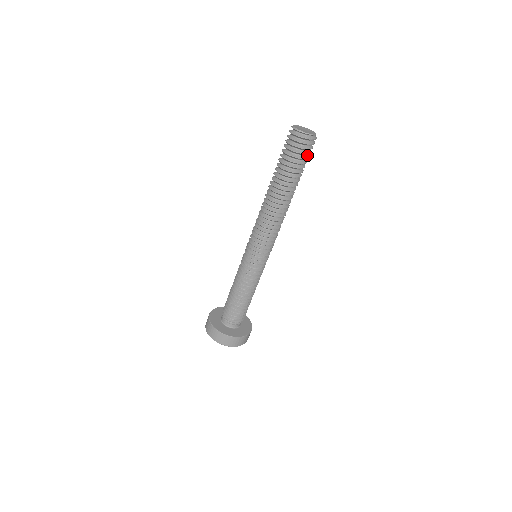
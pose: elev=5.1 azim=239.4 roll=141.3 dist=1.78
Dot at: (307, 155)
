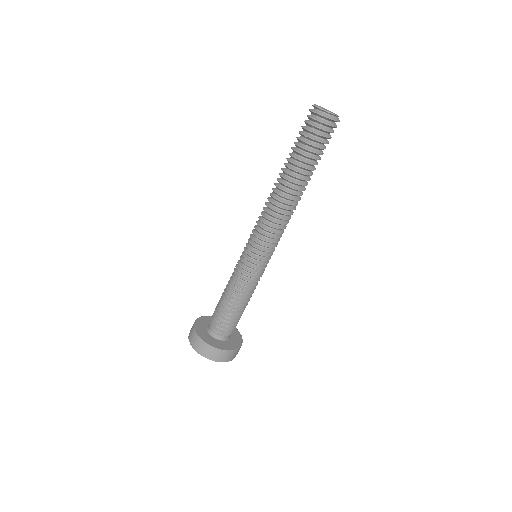
Dot at: (326, 140)
